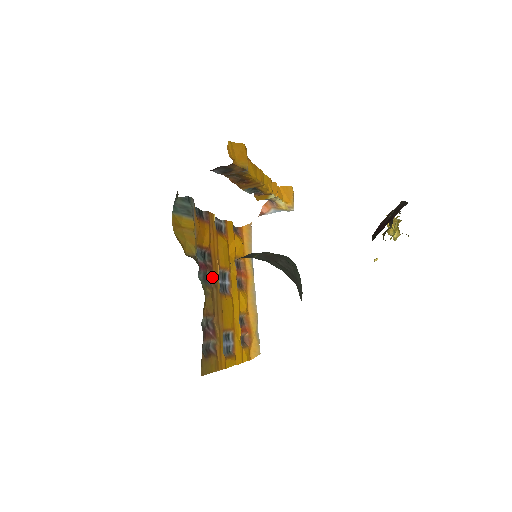
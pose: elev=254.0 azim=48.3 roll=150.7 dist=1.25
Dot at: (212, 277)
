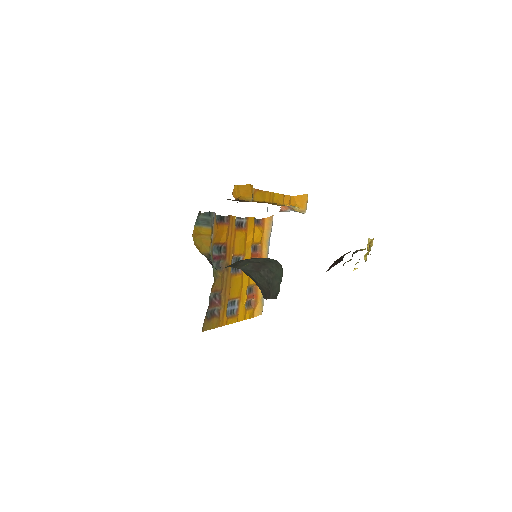
Dot at: (225, 263)
